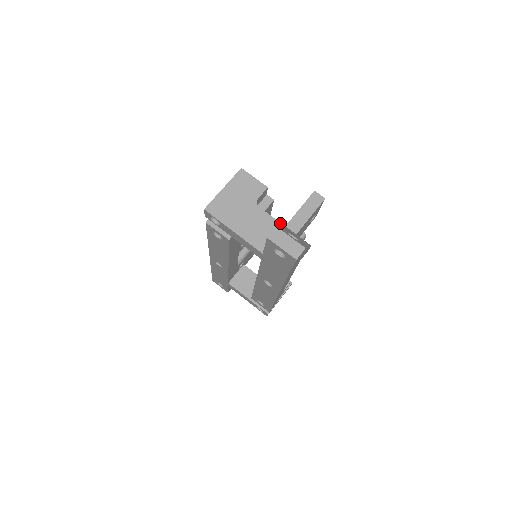
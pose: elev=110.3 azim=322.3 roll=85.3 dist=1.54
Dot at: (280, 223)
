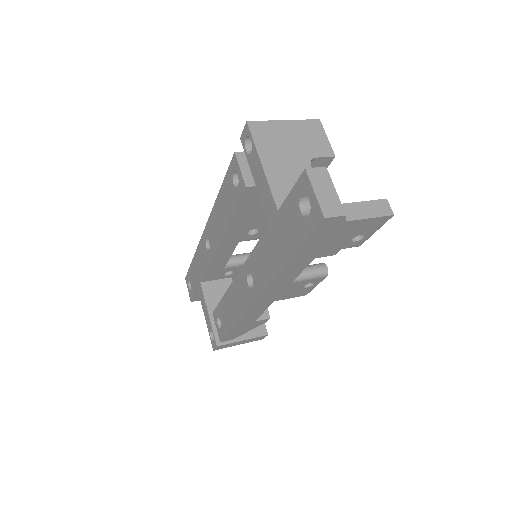
Dot at: occluded
